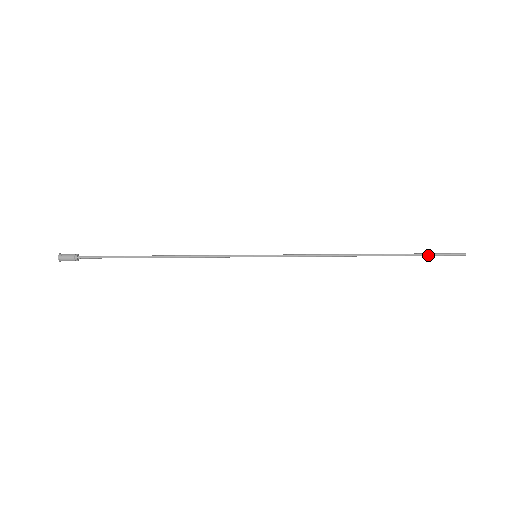
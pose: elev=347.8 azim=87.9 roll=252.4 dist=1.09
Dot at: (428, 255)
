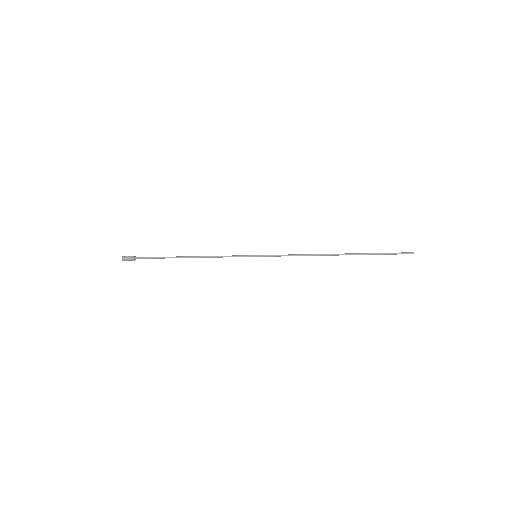
Dot at: (384, 254)
